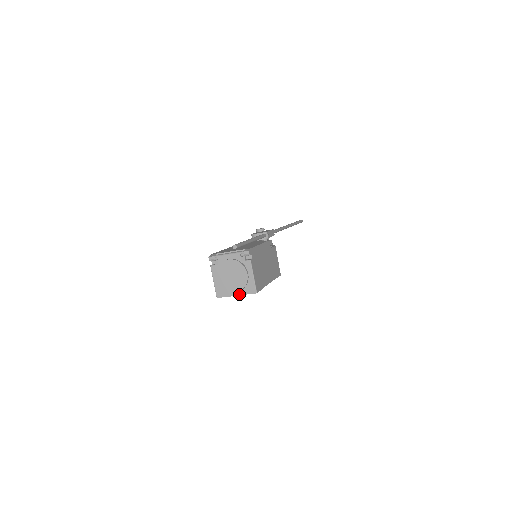
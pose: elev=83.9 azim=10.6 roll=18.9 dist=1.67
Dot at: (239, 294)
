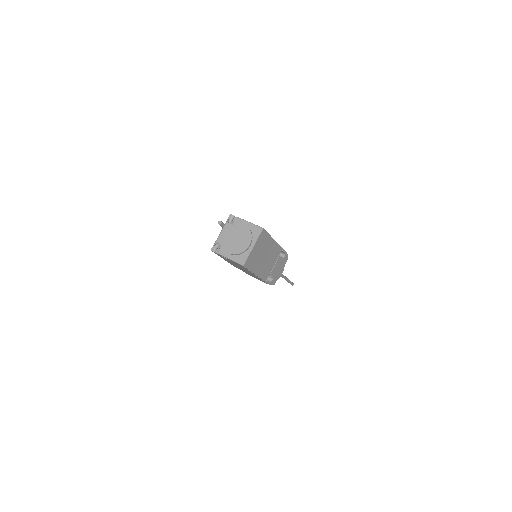
Dot at: (254, 244)
